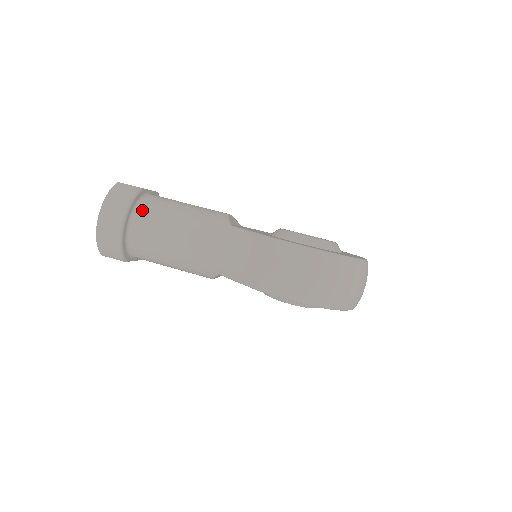
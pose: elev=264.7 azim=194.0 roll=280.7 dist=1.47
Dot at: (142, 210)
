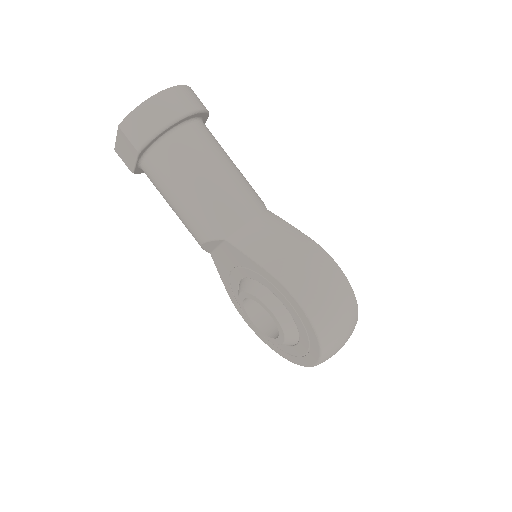
Dot at: (201, 127)
